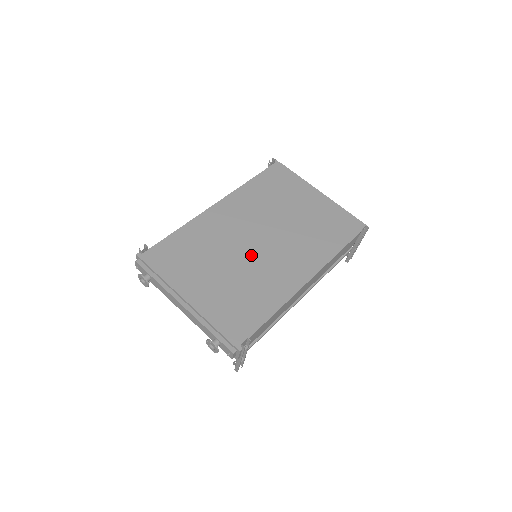
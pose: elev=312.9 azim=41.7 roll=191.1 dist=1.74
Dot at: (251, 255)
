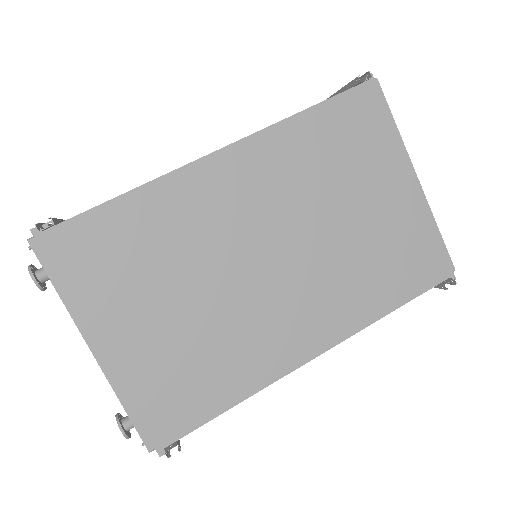
Dot at: (242, 285)
